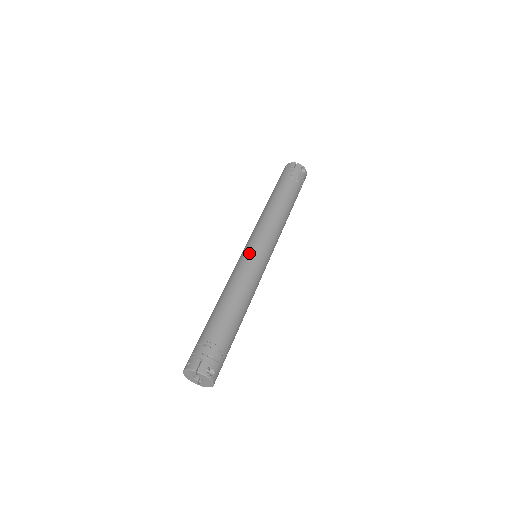
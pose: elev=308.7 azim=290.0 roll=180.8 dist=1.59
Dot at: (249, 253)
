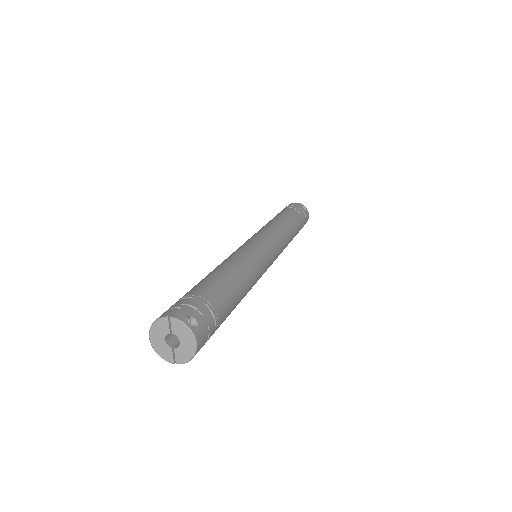
Dot at: (246, 243)
